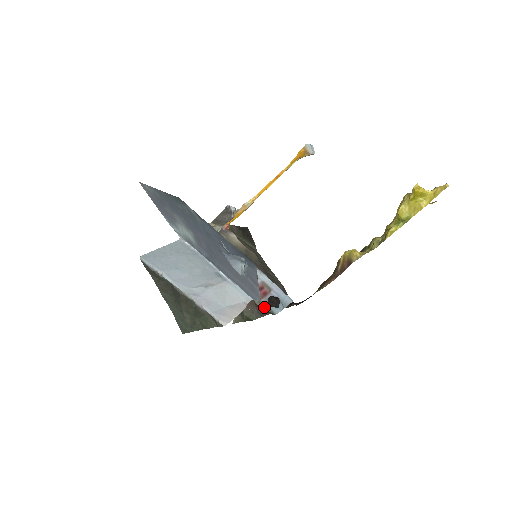
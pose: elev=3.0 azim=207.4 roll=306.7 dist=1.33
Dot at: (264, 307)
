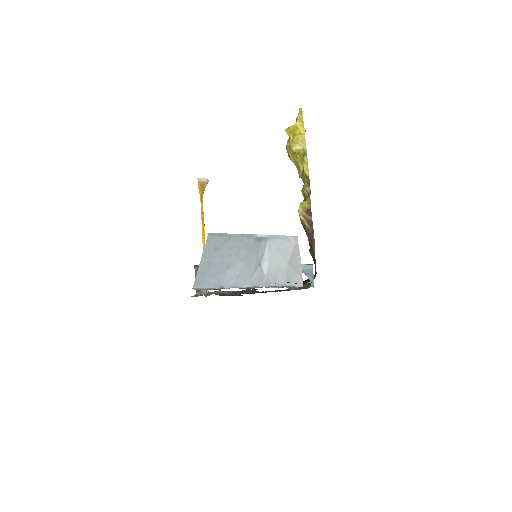
Dot at: occluded
